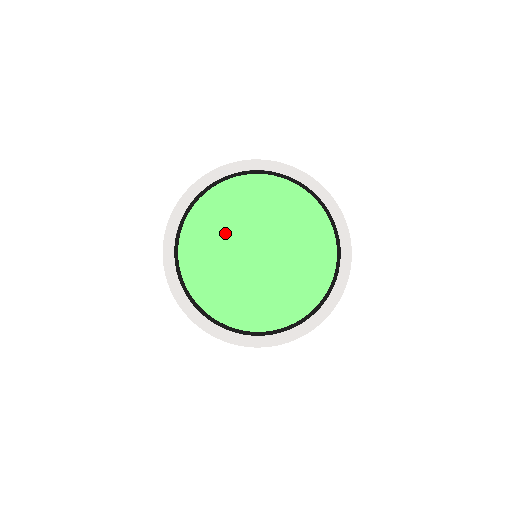
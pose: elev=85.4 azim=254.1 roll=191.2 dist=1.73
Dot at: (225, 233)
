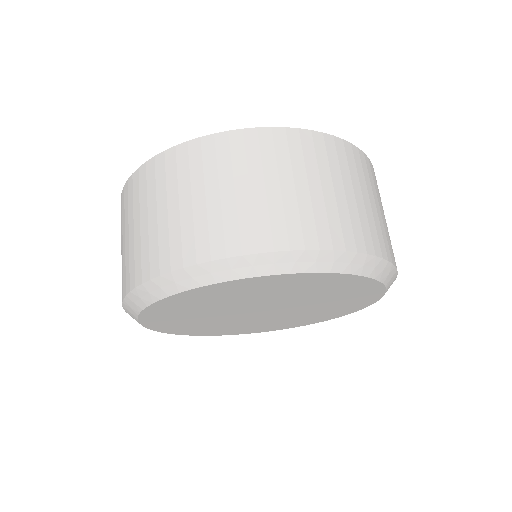
Dot at: occluded
